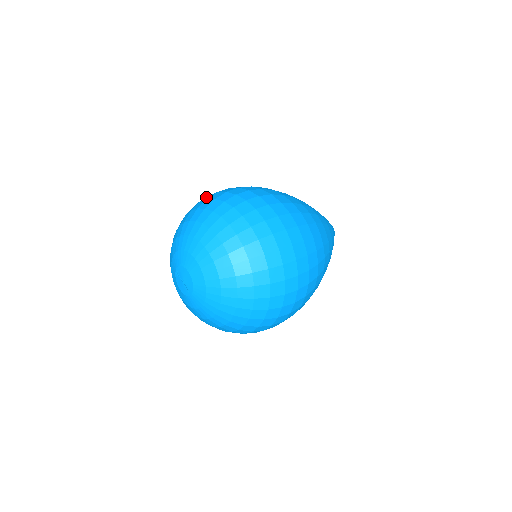
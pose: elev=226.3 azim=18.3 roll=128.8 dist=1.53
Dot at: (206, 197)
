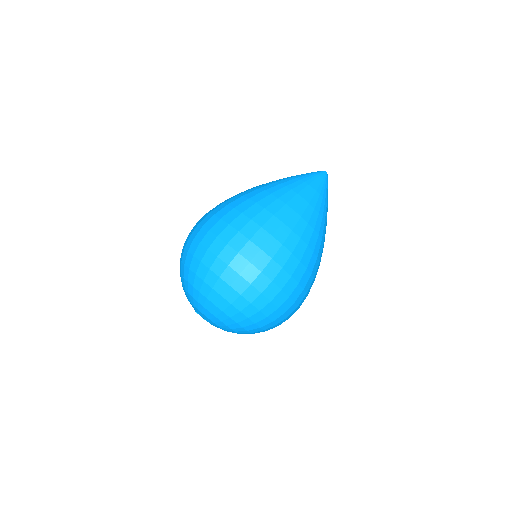
Dot at: (206, 256)
